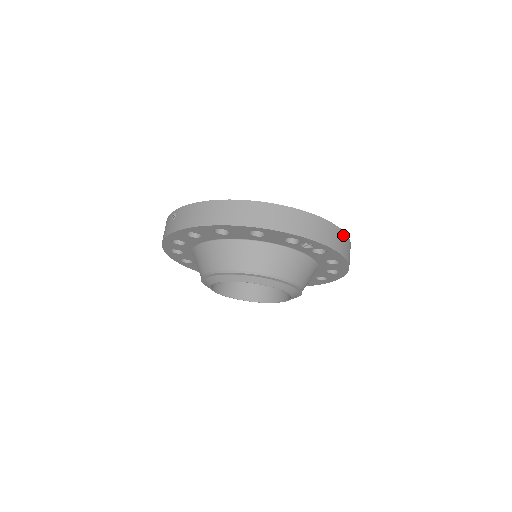
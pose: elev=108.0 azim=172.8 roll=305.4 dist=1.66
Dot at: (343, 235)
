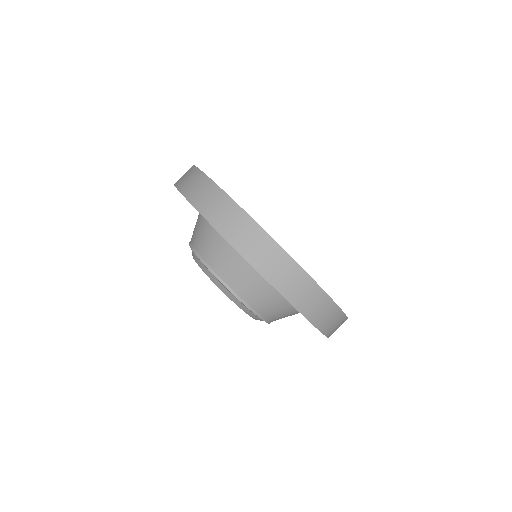
Dot at: (274, 247)
